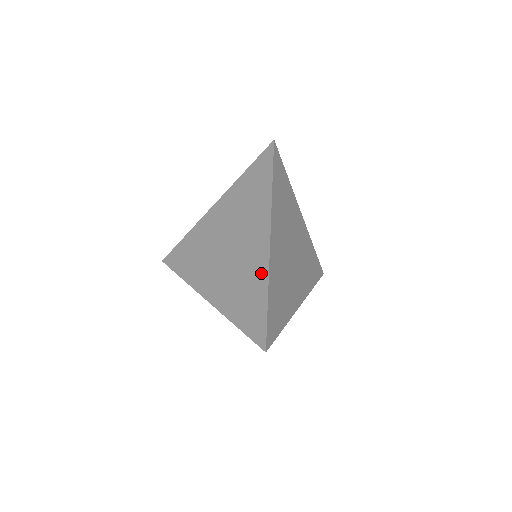
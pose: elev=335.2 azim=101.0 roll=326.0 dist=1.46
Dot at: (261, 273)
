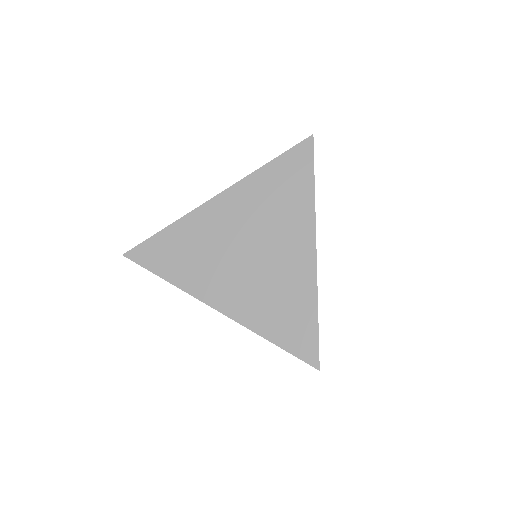
Dot at: (306, 284)
